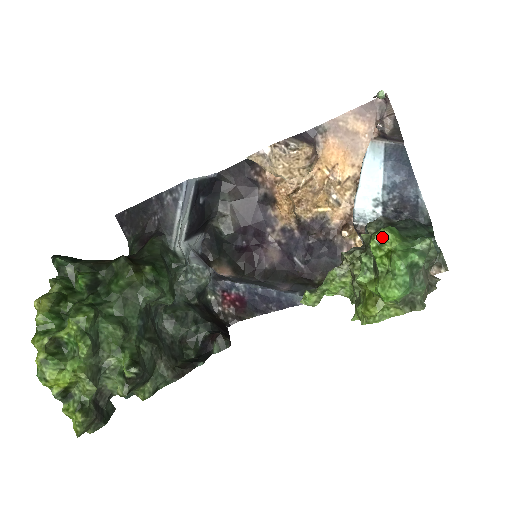
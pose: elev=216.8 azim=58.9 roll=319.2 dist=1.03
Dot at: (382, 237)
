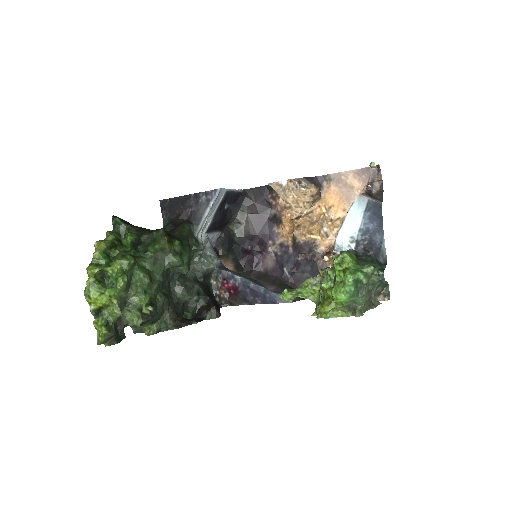
Dot at: (343, 258)
